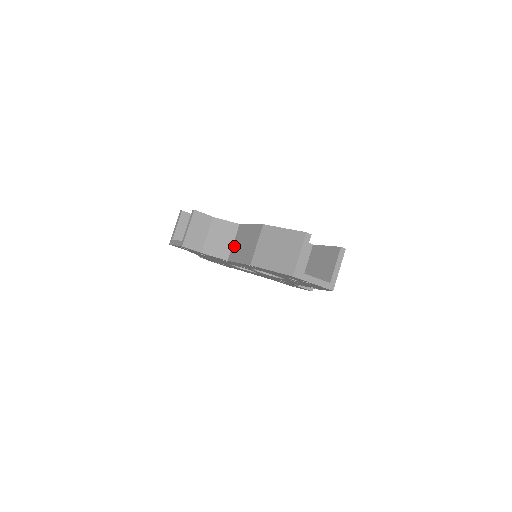
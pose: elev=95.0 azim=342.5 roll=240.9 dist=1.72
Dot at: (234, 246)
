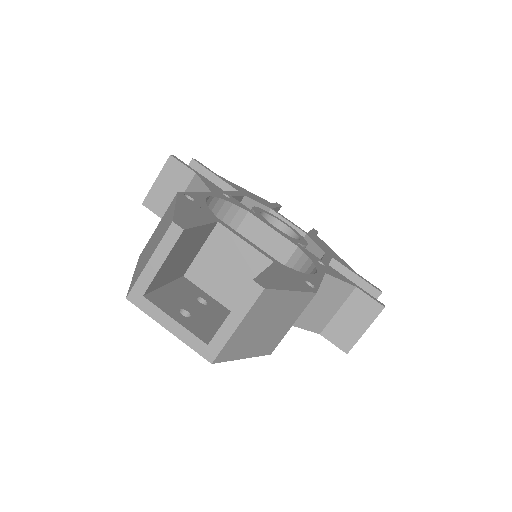
Dot at: occluded
